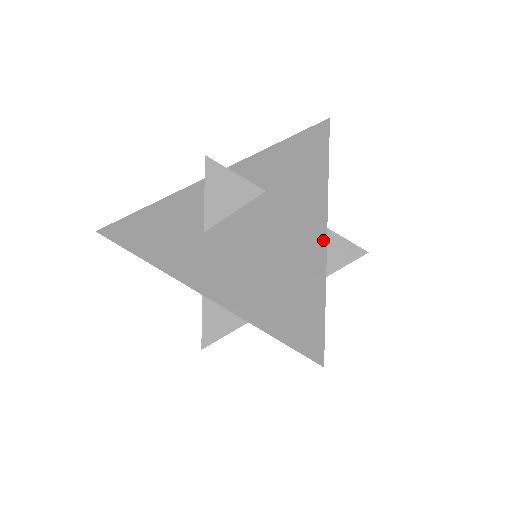
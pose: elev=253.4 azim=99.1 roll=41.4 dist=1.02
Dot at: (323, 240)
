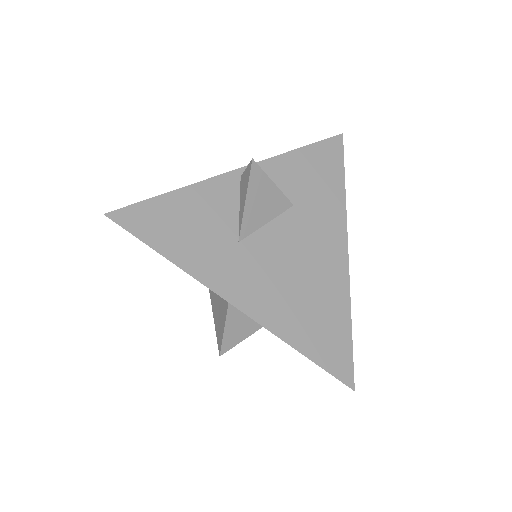
Dot at: (346, 271)
